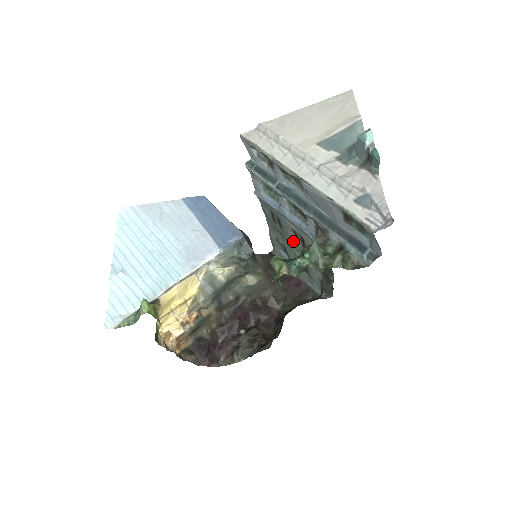
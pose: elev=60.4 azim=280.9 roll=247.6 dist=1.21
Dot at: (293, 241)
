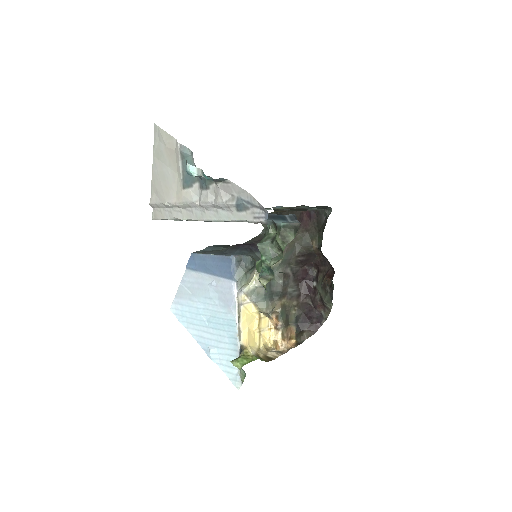
Dot at: occluded
